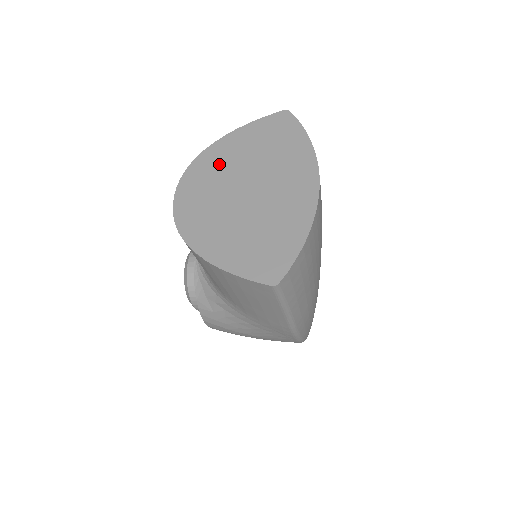
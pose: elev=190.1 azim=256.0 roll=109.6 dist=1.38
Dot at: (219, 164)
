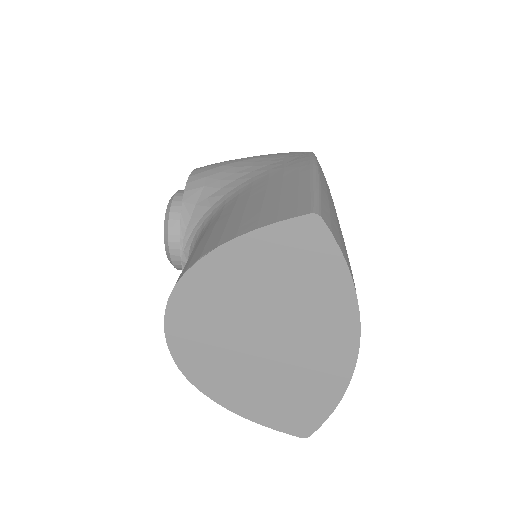
Dot at: (217, 298)
